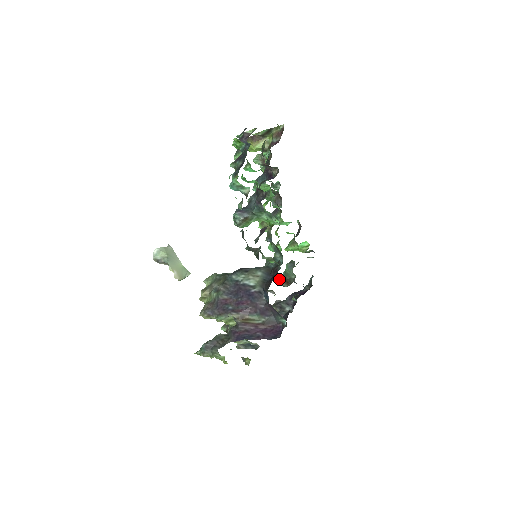
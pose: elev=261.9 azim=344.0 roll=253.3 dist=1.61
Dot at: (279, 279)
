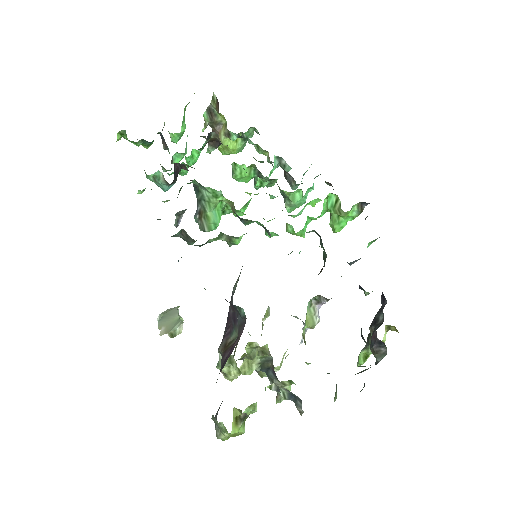
Dot at: occluded
